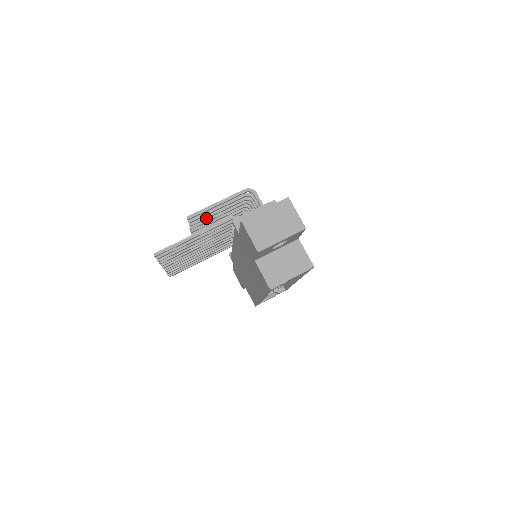
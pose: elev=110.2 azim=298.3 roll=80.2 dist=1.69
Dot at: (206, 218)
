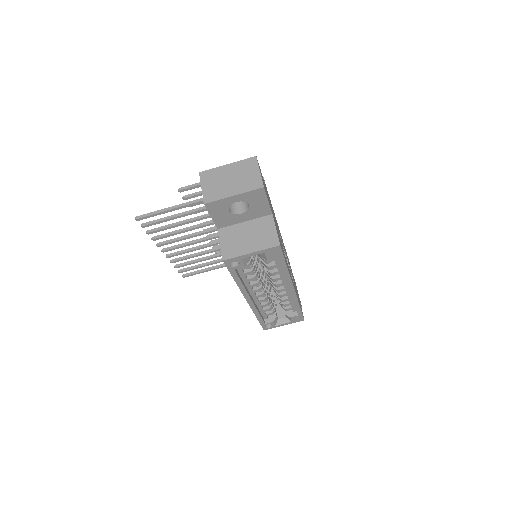
Dot at: occluded
